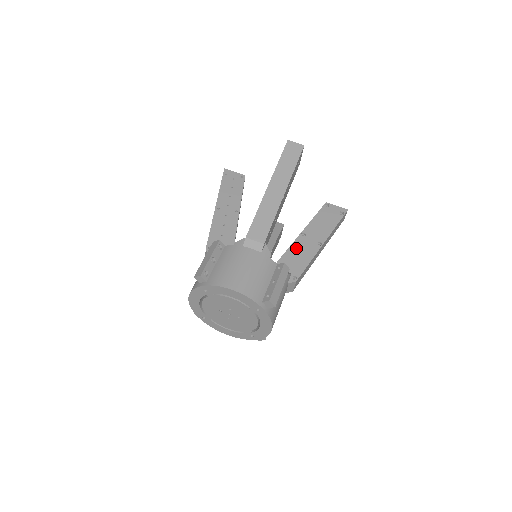
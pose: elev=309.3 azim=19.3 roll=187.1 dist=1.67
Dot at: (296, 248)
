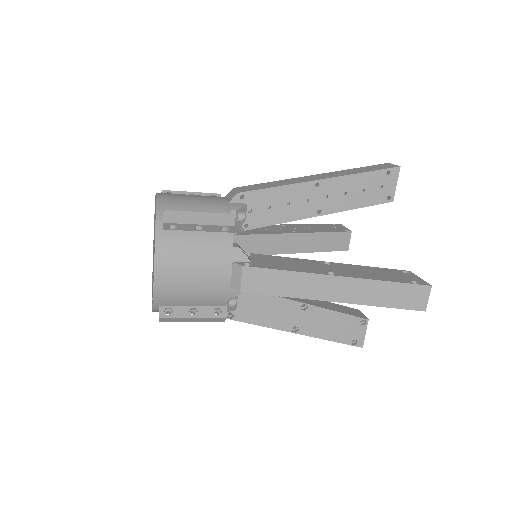
Dot at: (297, 261)
